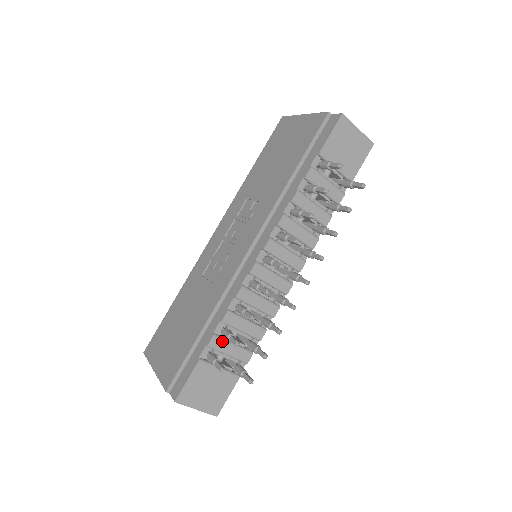
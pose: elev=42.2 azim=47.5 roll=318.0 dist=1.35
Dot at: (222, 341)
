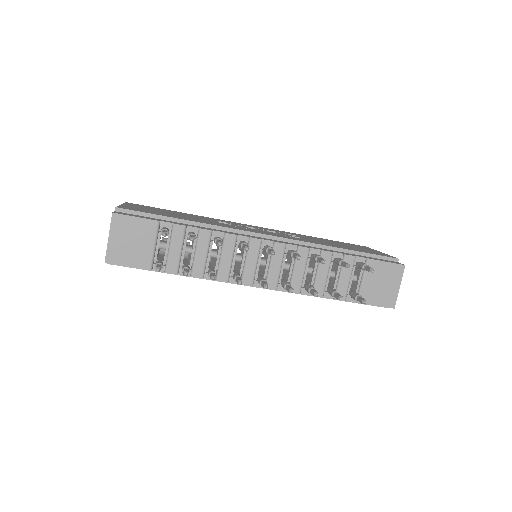
Dot at: (182, 237)
